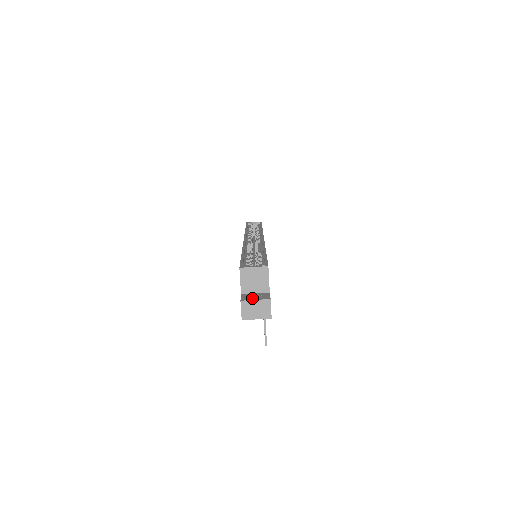
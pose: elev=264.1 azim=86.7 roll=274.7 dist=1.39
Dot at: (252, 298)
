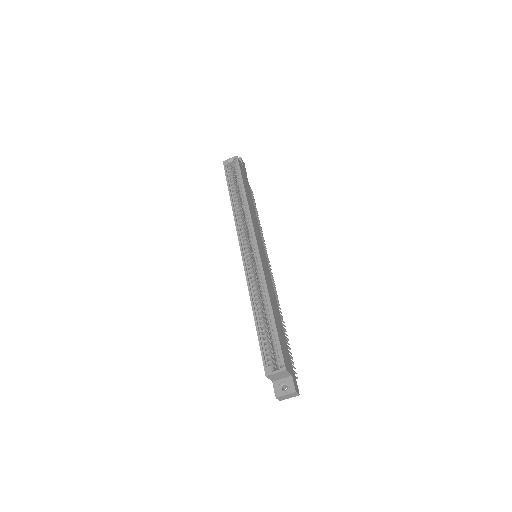
Dot at: (282, 391)
